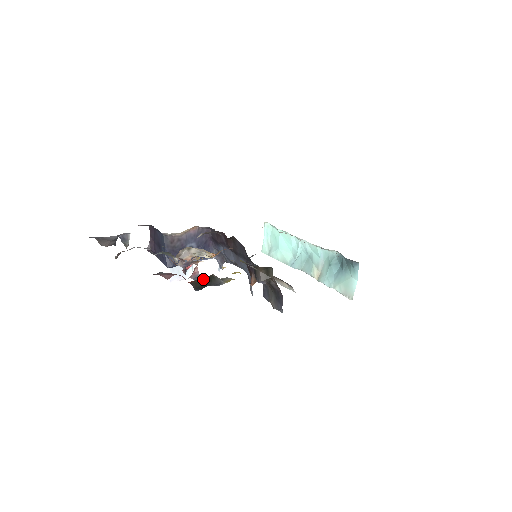
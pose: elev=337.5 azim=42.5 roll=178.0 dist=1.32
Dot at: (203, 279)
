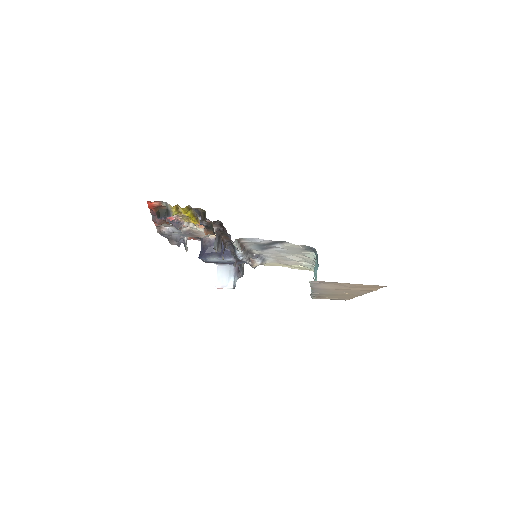
Dot at: (161, 210)
